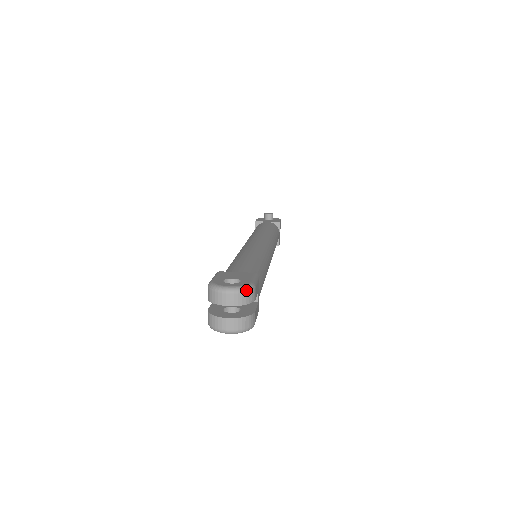
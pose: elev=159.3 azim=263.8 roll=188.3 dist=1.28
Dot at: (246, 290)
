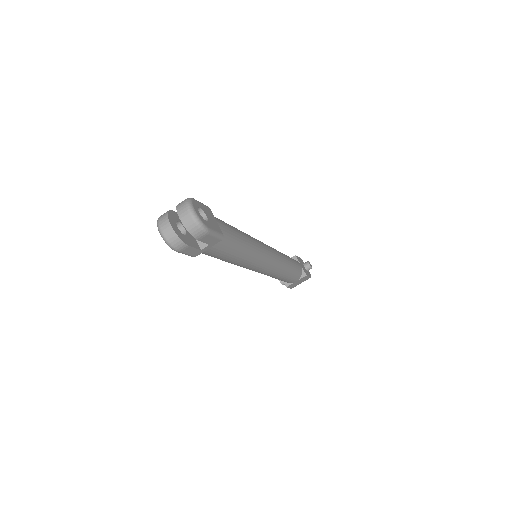
Dot at: (199, 225)
